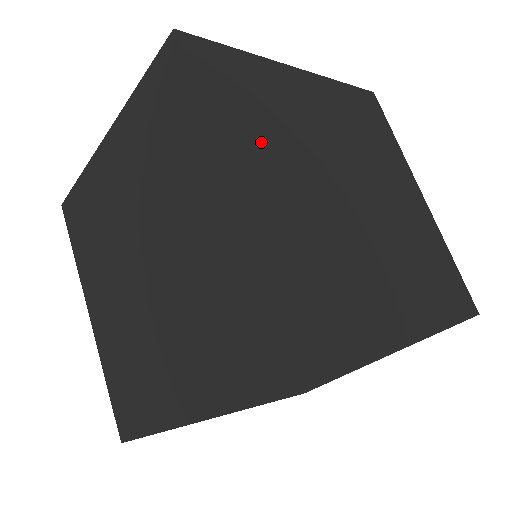
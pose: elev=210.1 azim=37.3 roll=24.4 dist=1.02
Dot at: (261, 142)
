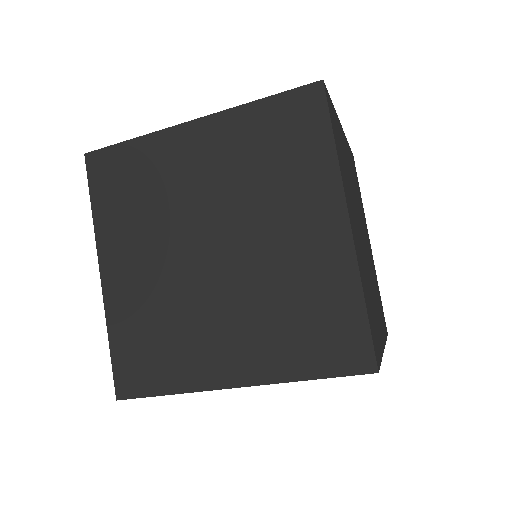
Dot at: (347, 185)
